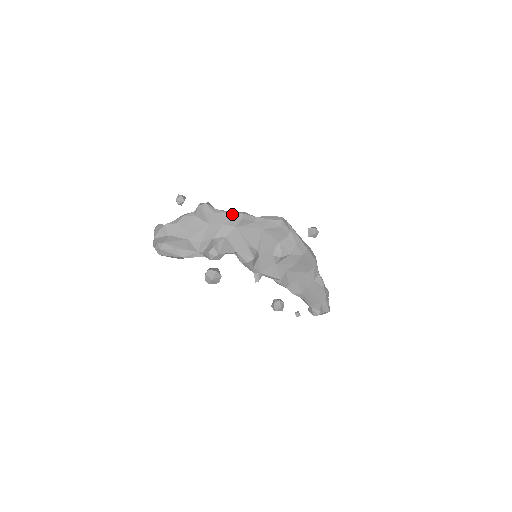
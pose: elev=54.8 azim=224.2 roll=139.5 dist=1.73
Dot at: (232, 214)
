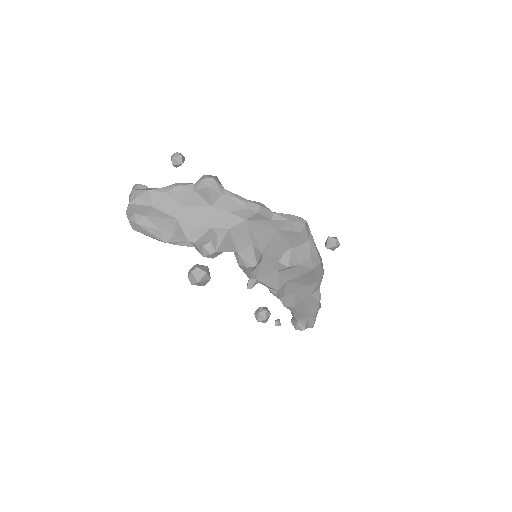
Dot at: (246, 203)
